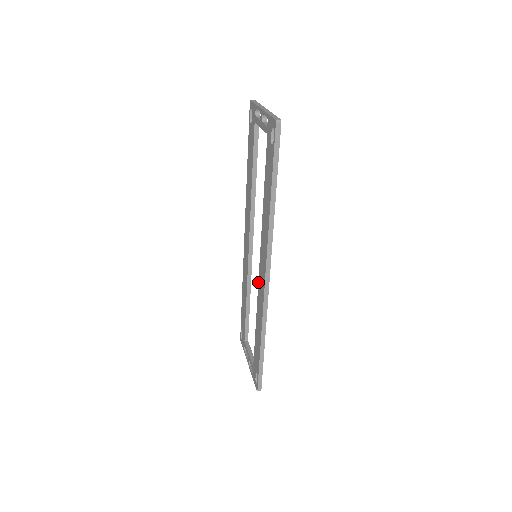
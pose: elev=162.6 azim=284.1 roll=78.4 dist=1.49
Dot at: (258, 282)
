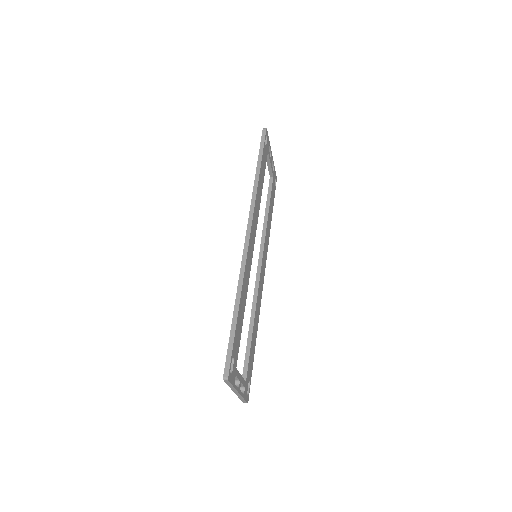
Dot at: occluded
